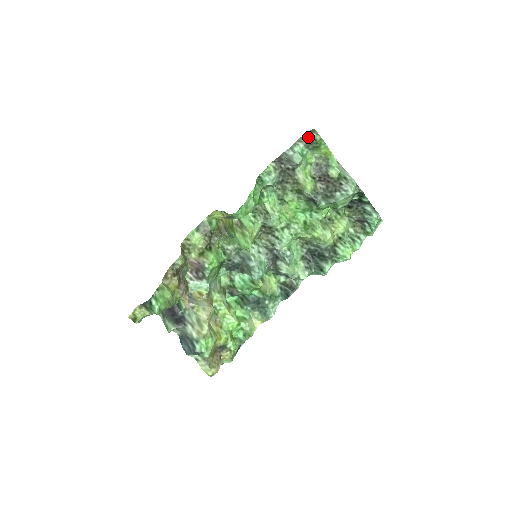
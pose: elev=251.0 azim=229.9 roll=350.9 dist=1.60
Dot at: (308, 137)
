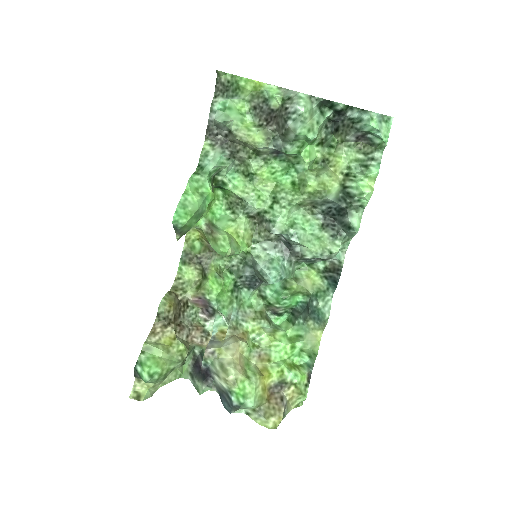
Dot at: (220, 85)
